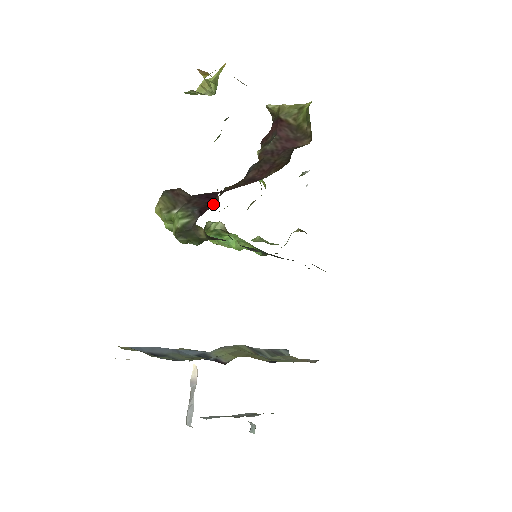
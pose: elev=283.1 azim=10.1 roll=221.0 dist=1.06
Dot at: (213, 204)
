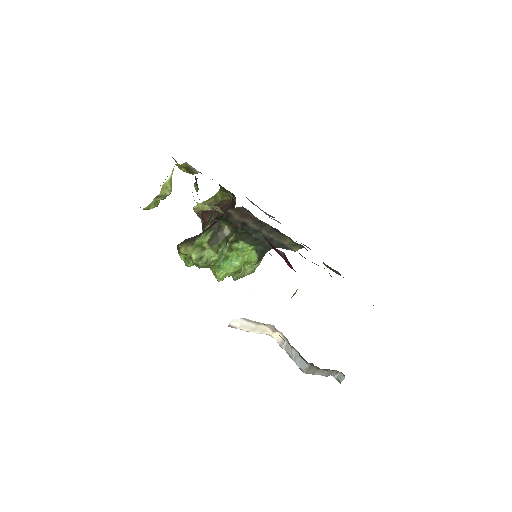
Dot at: occluded
